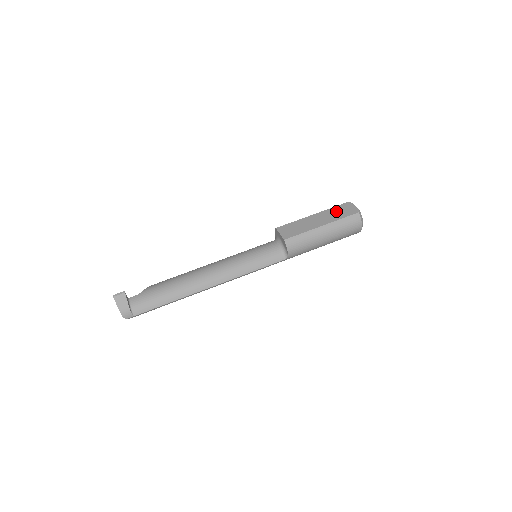
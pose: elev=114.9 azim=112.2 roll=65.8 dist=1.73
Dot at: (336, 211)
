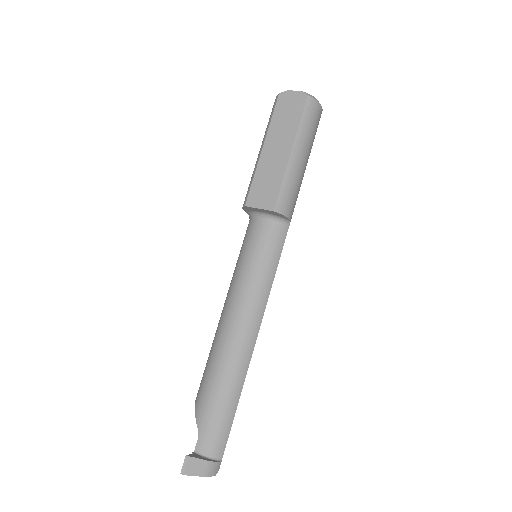
Dot at: (282, 119)
